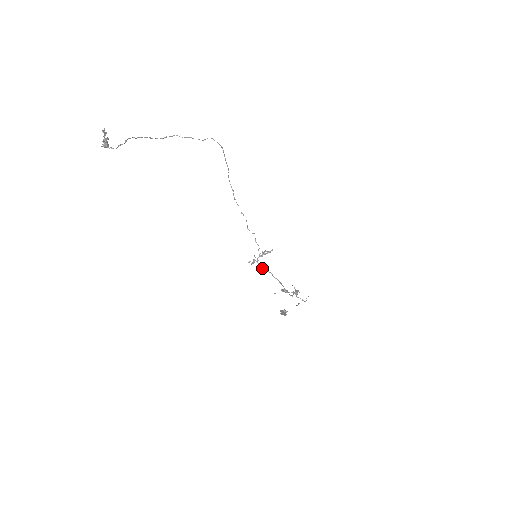
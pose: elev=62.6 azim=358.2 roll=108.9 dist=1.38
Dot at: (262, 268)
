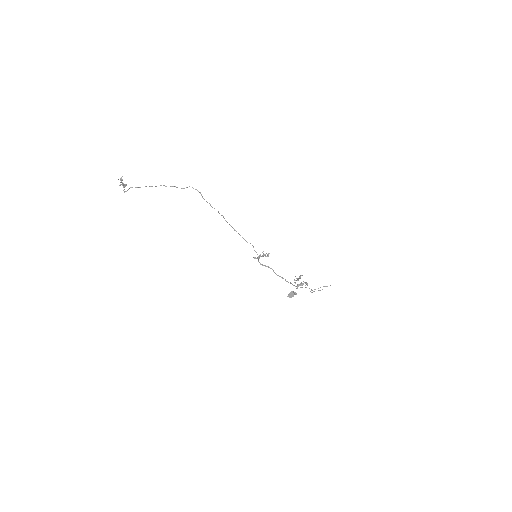
Dot at: (262, 265)
